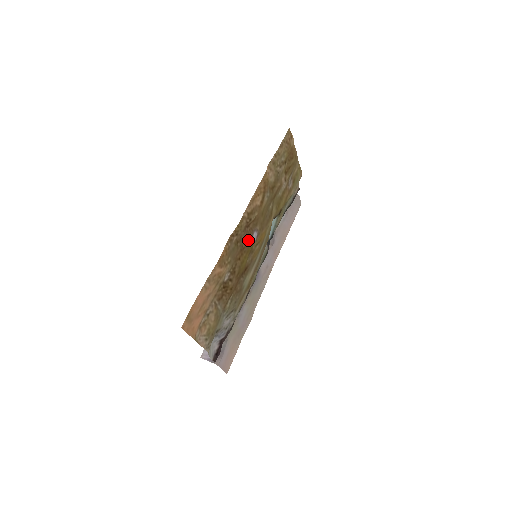
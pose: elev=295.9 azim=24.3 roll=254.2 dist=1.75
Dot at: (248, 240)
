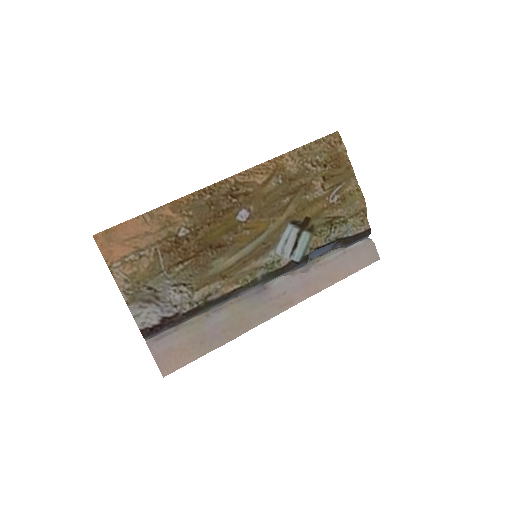
Dot at: (230, 212)
